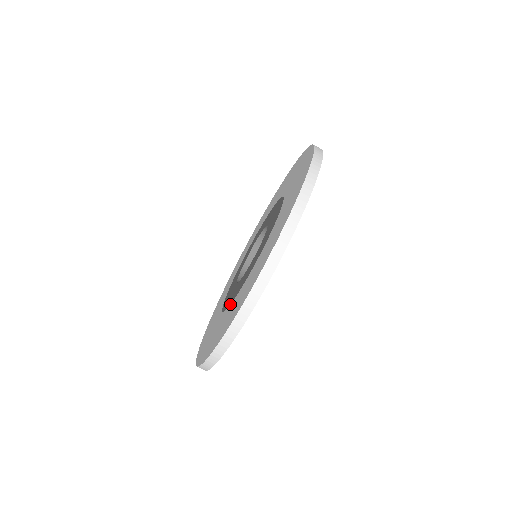
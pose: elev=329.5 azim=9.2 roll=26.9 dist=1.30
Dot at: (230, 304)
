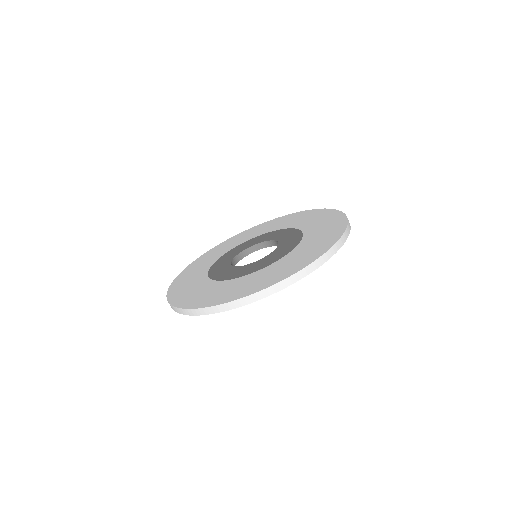
Dot at: (273, 262)
